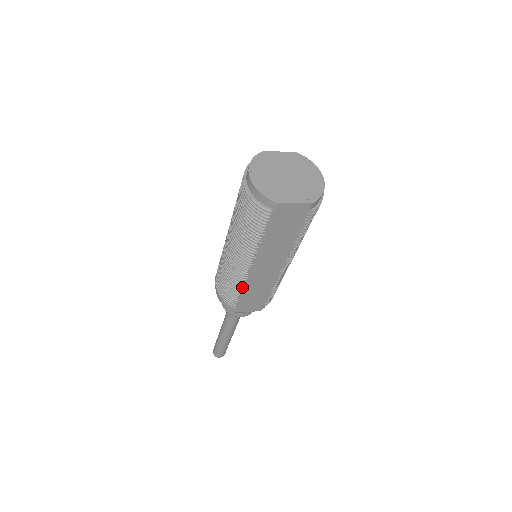
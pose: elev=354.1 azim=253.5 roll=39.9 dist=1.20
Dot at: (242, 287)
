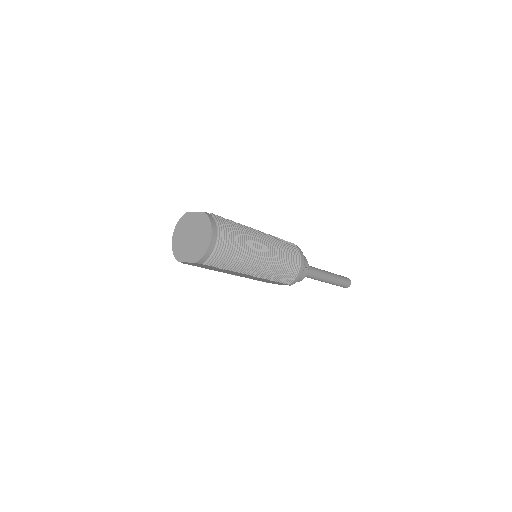
Dot at: (249, 278)
